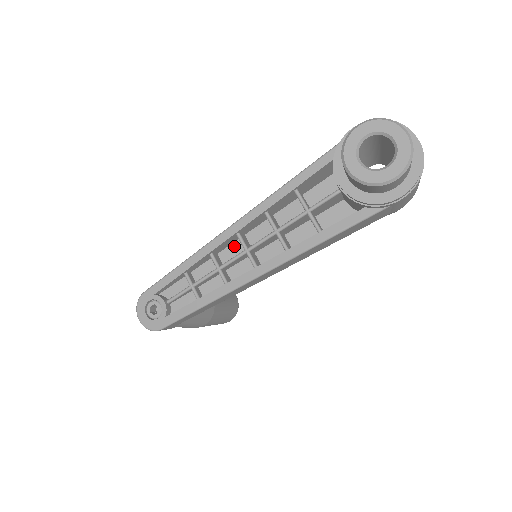
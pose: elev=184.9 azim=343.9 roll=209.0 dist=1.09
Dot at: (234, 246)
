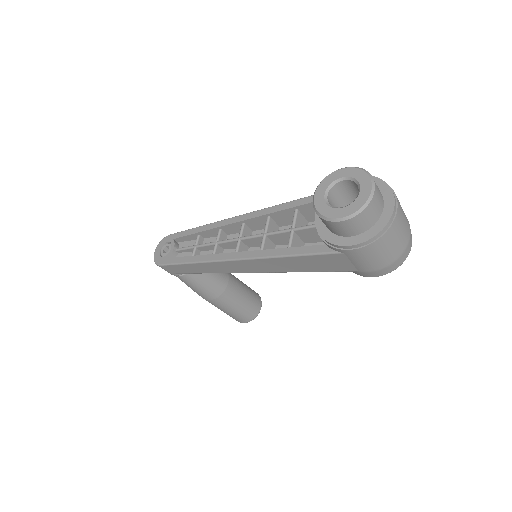
Dot at: occluded
